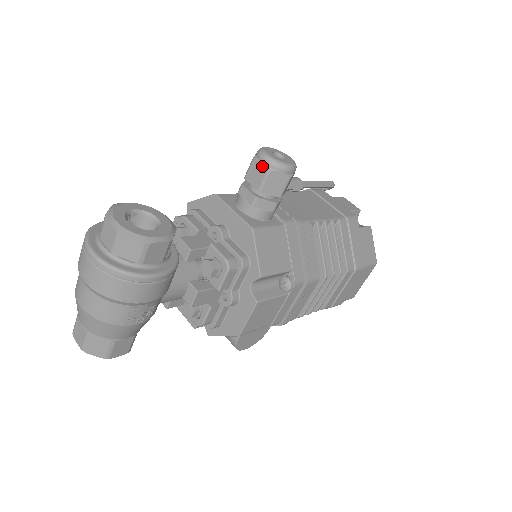
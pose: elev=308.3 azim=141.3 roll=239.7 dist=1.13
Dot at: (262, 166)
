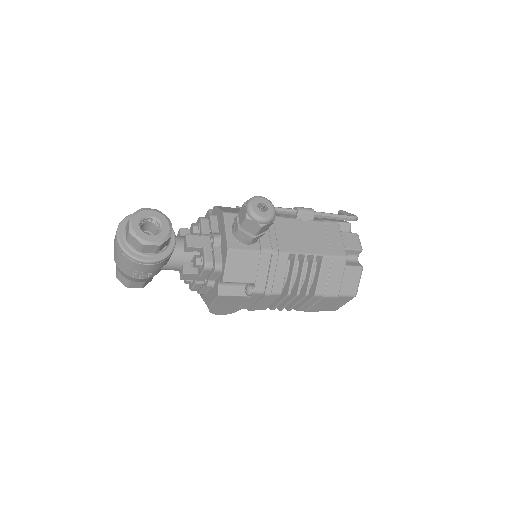
Dot at: (245, 212)
